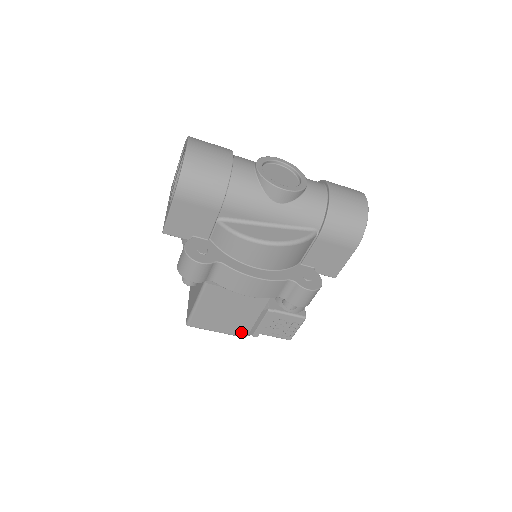
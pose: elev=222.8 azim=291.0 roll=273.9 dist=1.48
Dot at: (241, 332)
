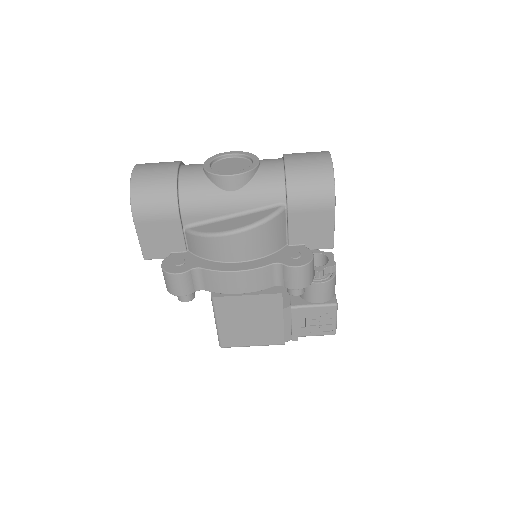
Dot at: (276, 339)
